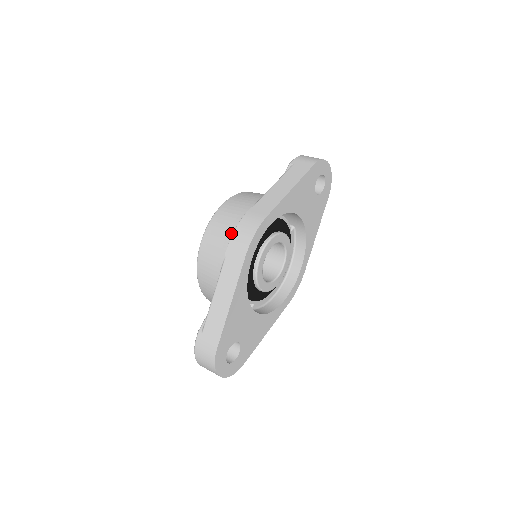
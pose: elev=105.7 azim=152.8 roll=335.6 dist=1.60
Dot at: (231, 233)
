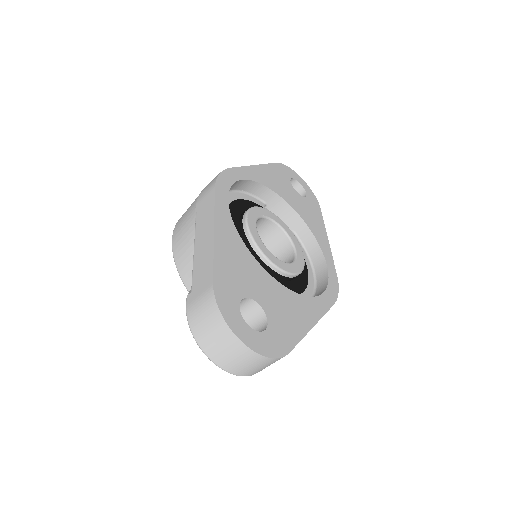
Dot at: (197, 197)
